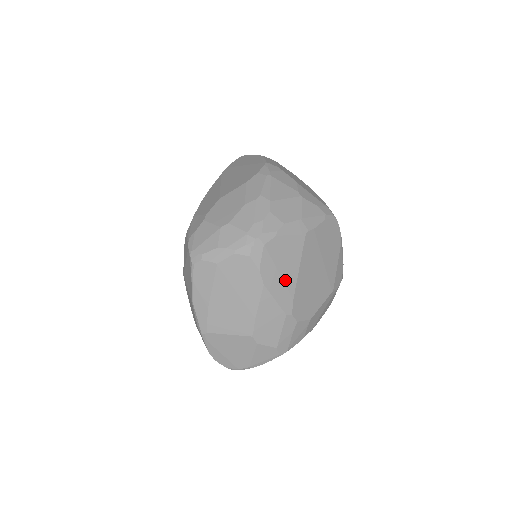
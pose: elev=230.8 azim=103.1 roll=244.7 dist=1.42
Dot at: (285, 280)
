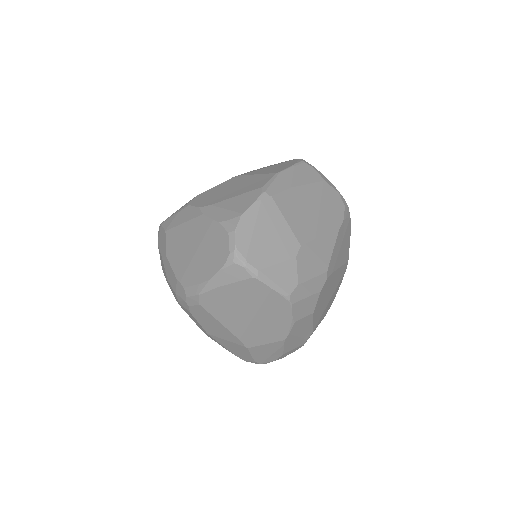
Dot at: (339, 254)
